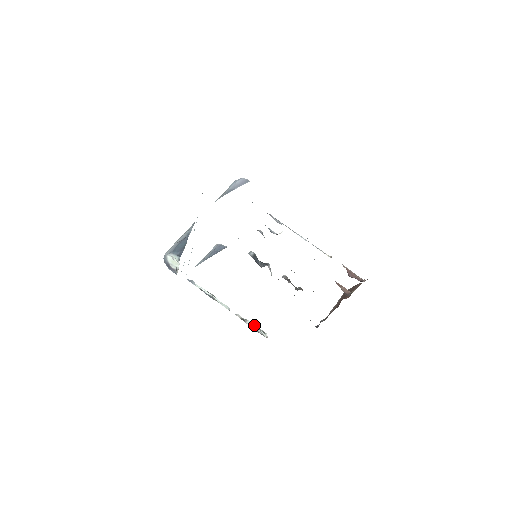
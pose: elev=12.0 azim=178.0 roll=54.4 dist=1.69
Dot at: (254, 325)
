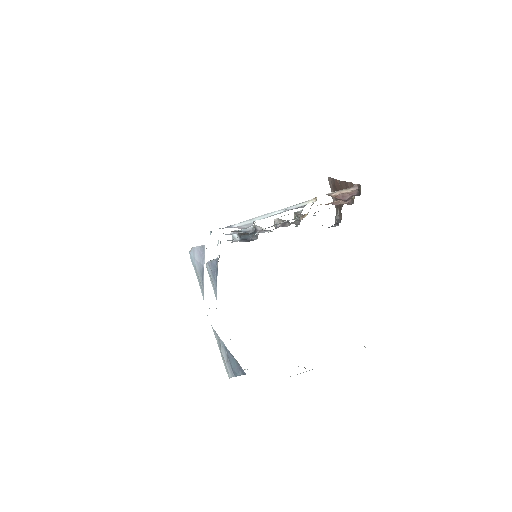
Dot at: occluded
